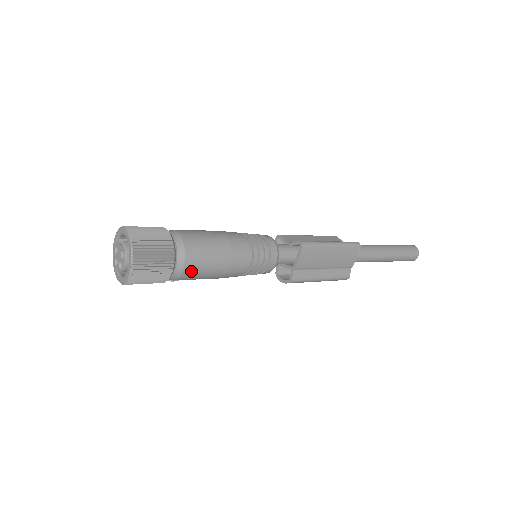
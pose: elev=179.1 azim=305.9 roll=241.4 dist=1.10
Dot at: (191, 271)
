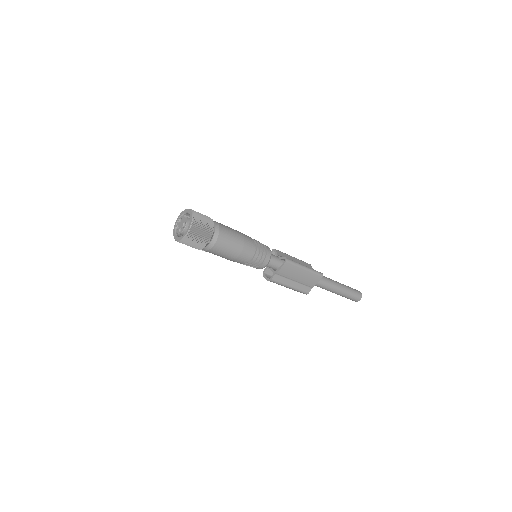
Dot at: (217, 249)
